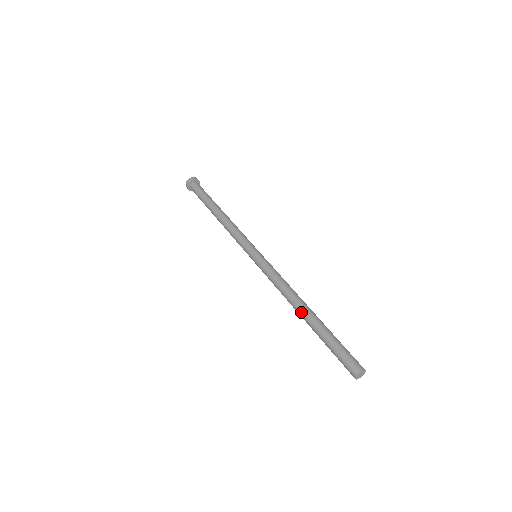
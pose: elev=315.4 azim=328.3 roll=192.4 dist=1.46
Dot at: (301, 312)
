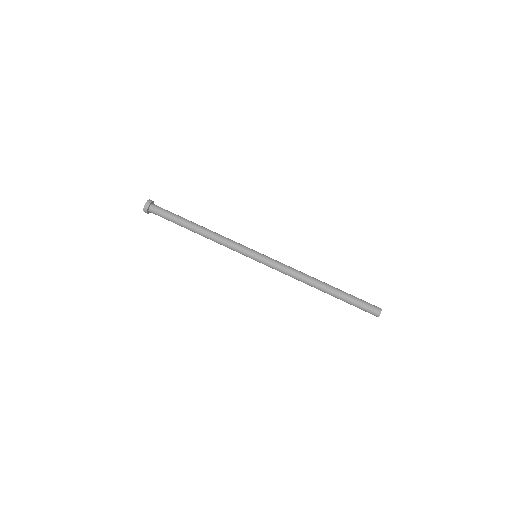
Dot at: (320, 287)
